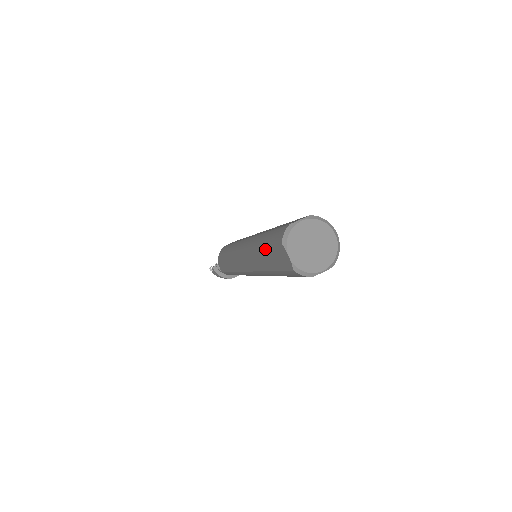
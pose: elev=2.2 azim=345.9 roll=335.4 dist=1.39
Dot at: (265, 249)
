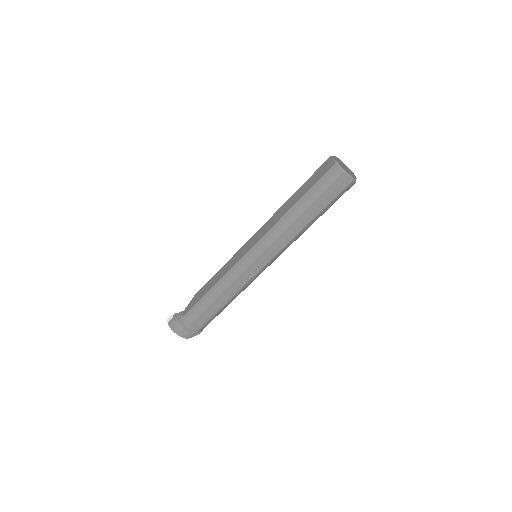
Dot at: (304, 184)
